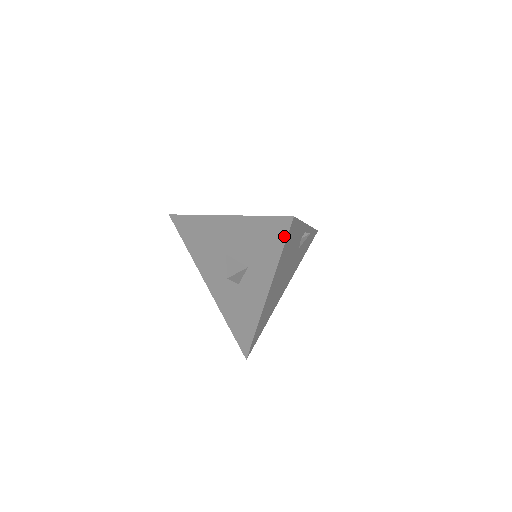
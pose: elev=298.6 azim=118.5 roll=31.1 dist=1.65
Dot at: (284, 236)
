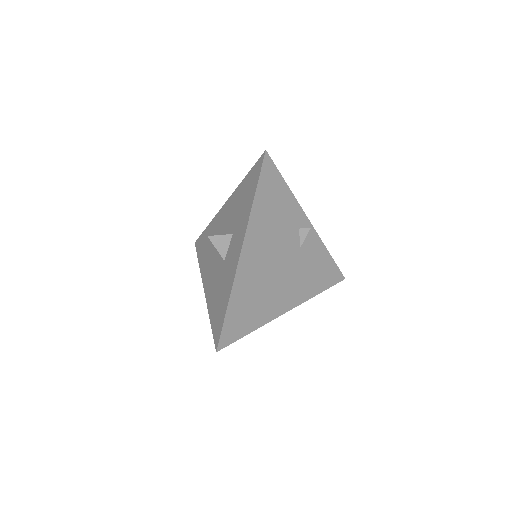
Dot at: (258, 174)
